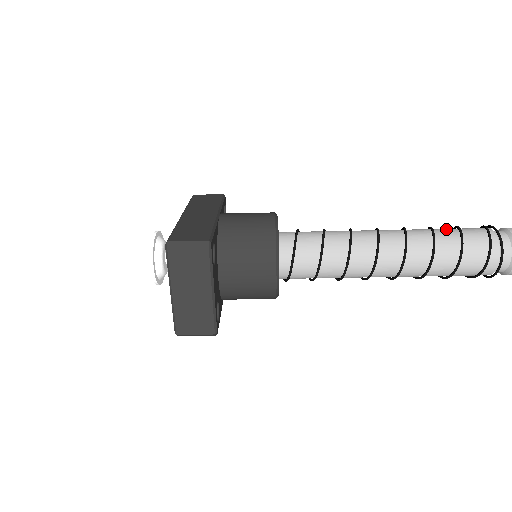
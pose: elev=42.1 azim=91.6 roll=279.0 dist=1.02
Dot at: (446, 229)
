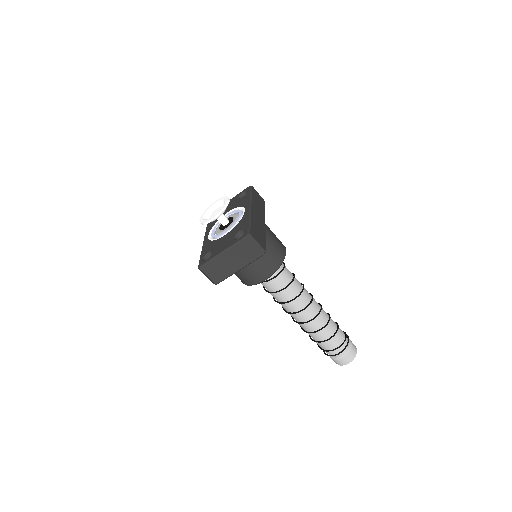
Dot at: (334, 322)
